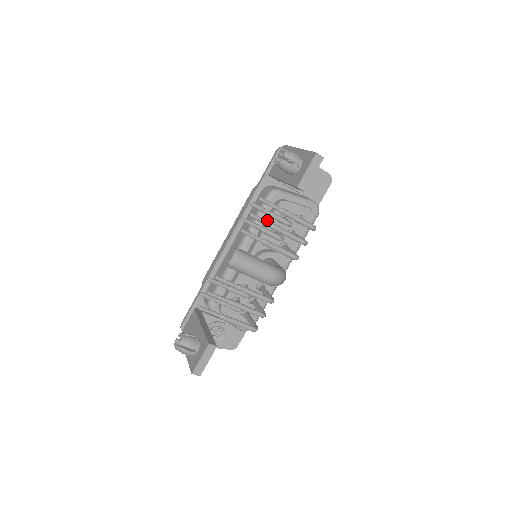
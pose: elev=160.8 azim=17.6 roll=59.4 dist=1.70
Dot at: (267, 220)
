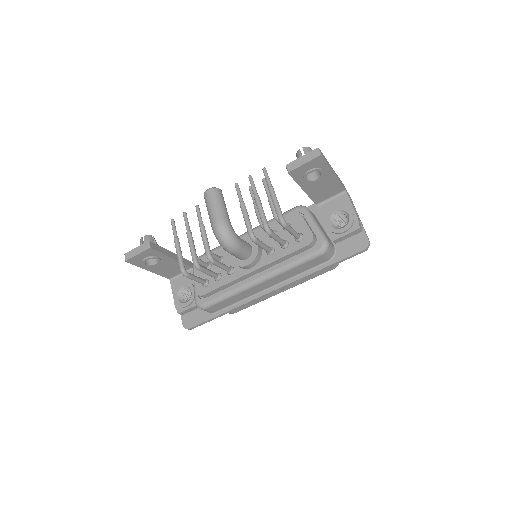
Dot at: occluded
